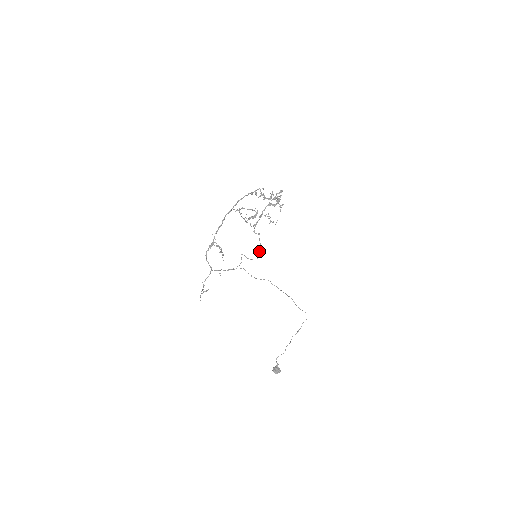
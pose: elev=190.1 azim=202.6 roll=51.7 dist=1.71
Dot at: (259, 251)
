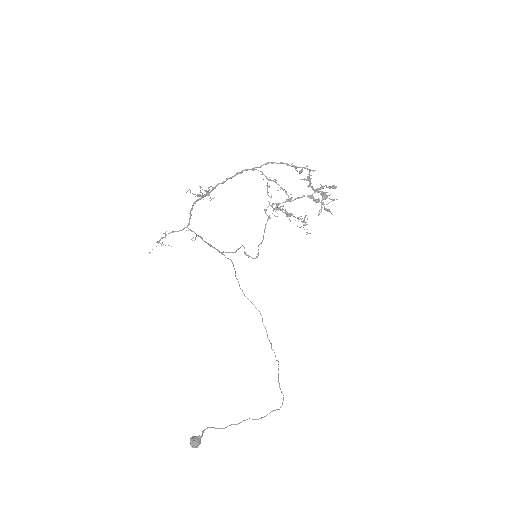
Dot at: (259, 244)
